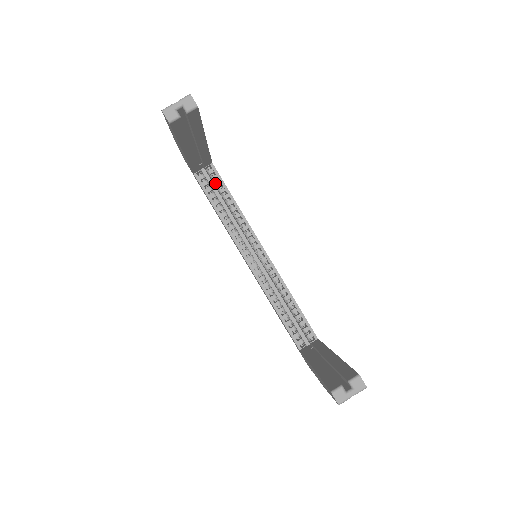
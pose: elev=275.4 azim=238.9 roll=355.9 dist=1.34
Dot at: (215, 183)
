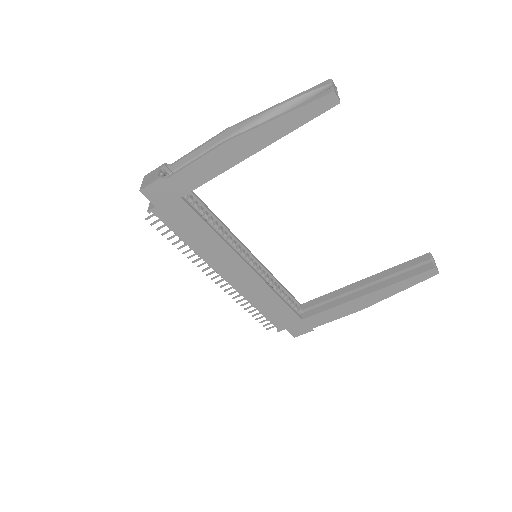
Dot at: (191, 204)
